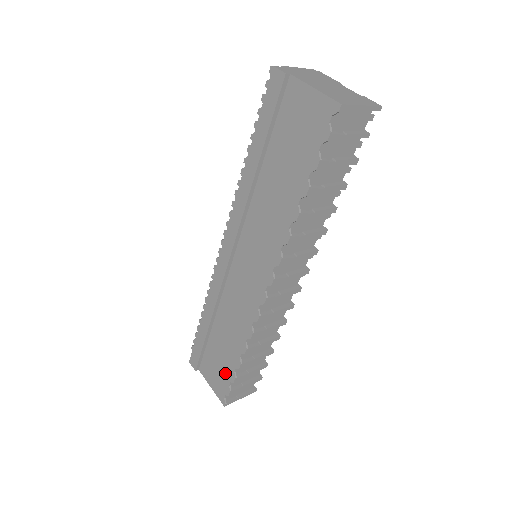
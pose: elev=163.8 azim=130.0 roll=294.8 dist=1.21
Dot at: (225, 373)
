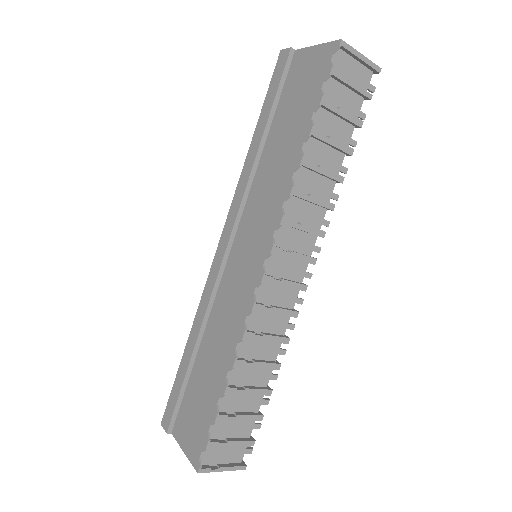
Dot at: (205, 414)
